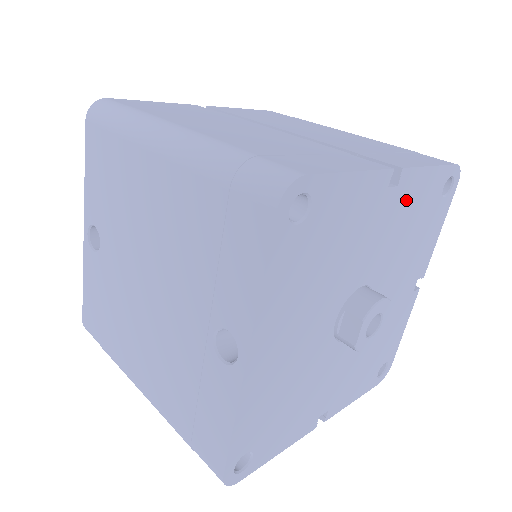
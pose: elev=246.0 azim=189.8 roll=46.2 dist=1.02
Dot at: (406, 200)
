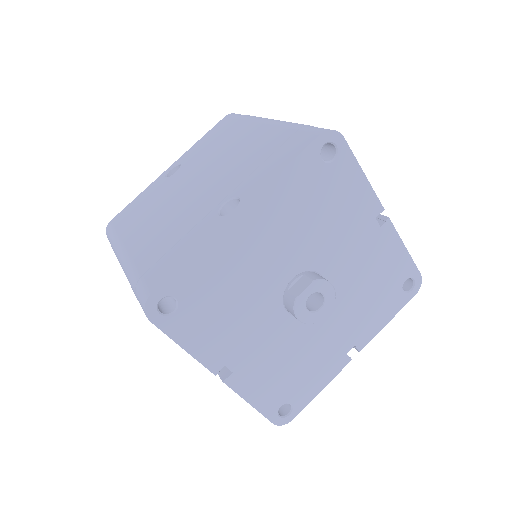
Dot at: (380, 248)
